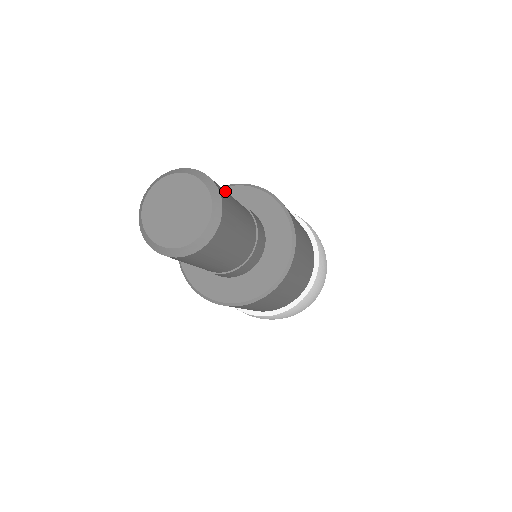
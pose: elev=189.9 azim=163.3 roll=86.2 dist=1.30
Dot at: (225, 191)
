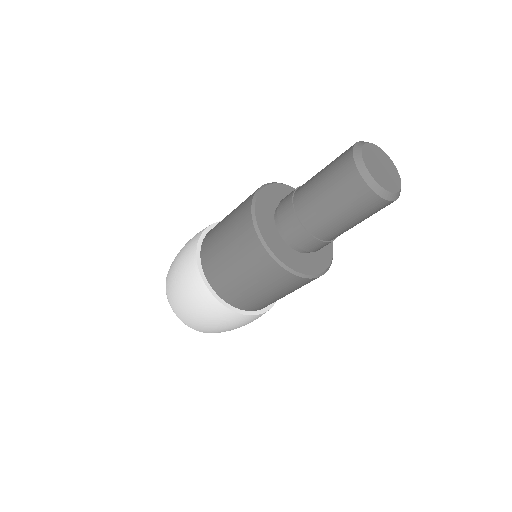
Dot at: occluded
